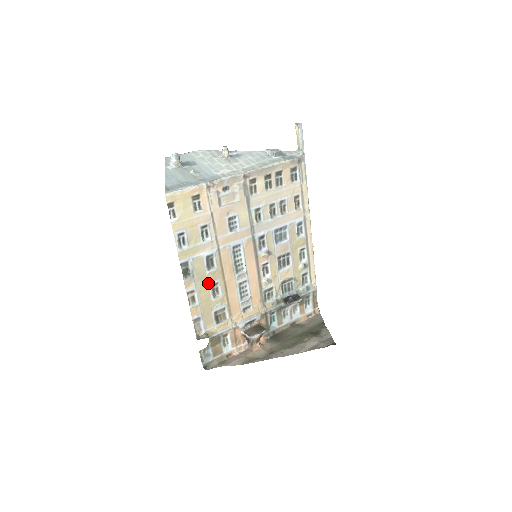
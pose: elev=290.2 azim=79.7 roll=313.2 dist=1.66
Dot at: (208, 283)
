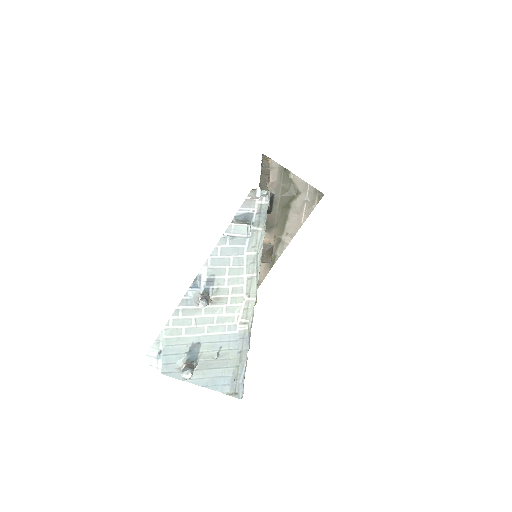
Dot at: occluded
